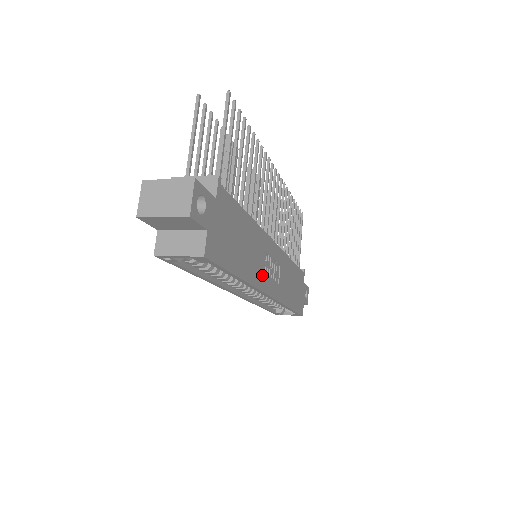
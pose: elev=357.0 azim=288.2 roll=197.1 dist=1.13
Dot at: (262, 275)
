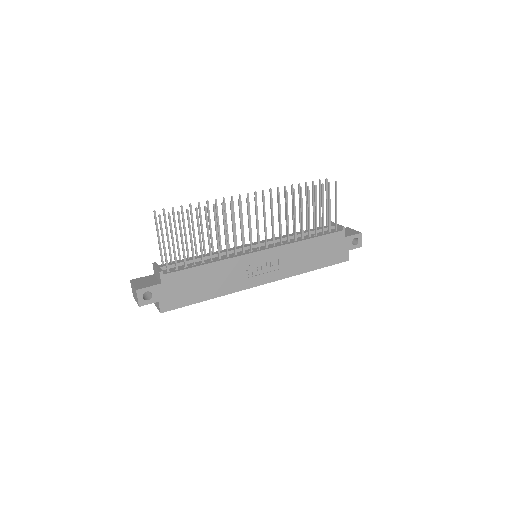
Dot at: (244, 281)
